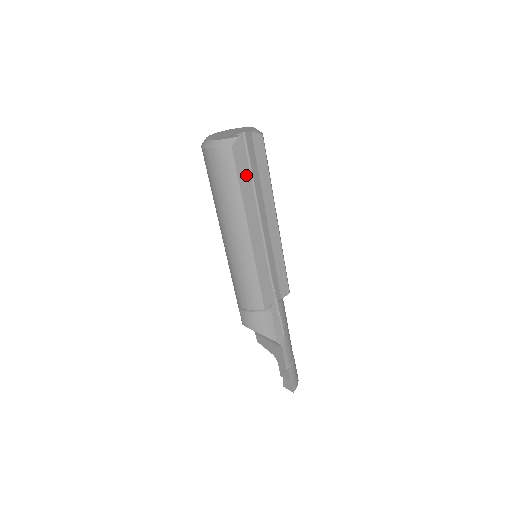
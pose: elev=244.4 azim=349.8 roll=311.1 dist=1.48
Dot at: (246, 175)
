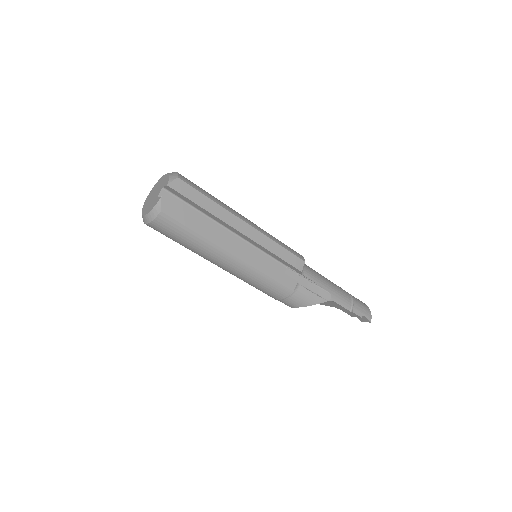
Dot at: (191, 219)
